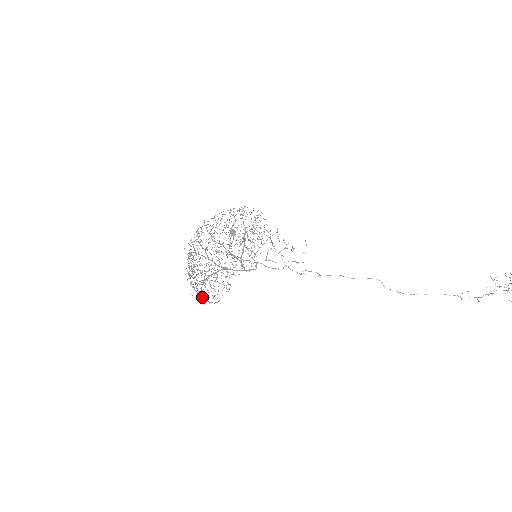
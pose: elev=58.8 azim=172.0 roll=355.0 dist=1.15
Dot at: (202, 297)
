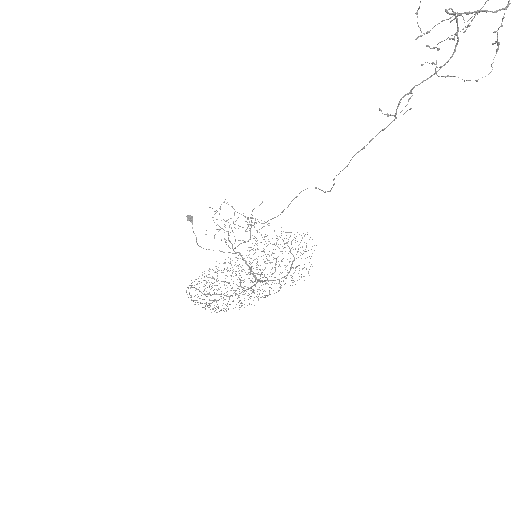
Dot at: occluded
